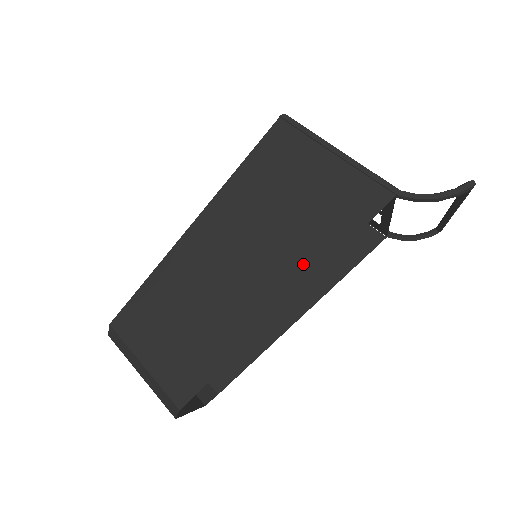
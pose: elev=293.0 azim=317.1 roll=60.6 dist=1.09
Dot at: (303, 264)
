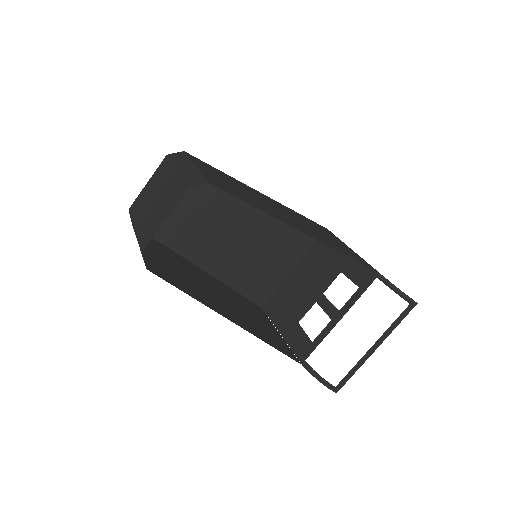
Dot at: (325, 242)
